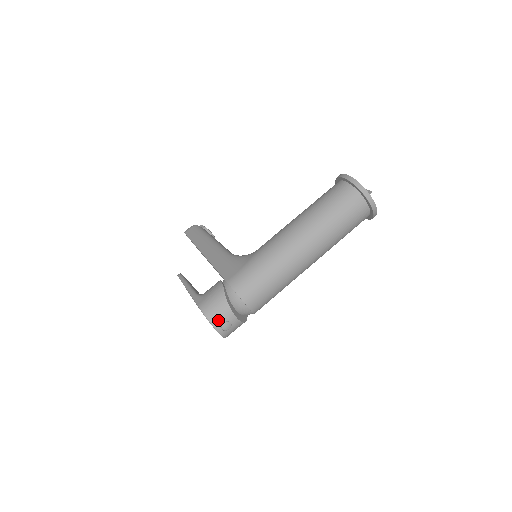
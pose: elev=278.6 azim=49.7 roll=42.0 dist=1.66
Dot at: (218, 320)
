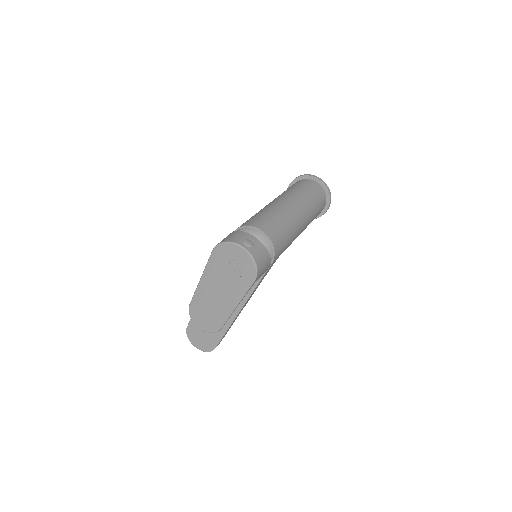
Dot at: (237, 239)
